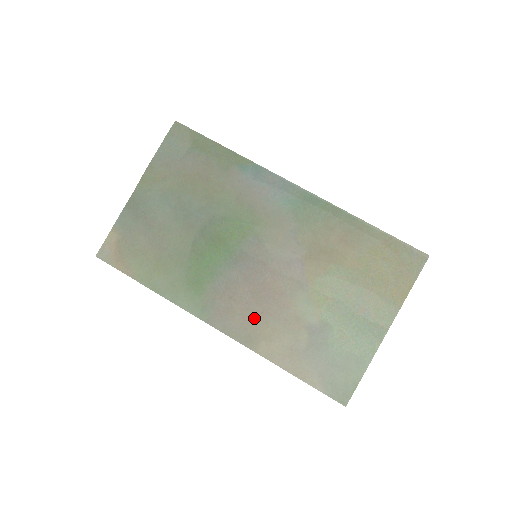
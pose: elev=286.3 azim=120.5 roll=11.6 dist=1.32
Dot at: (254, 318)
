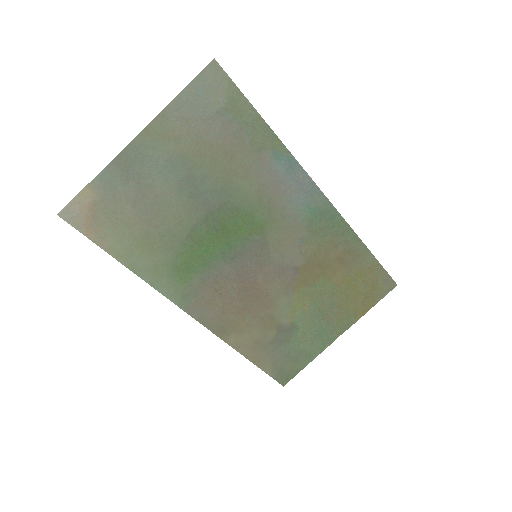
Dot at: (233, 313)
